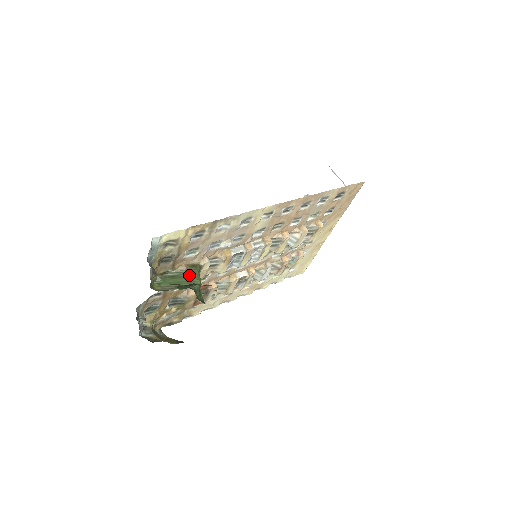
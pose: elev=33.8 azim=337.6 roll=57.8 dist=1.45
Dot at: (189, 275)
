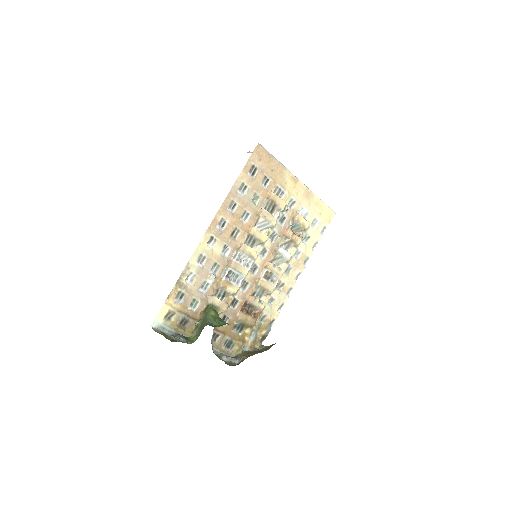
Dot at: (205, 317)
